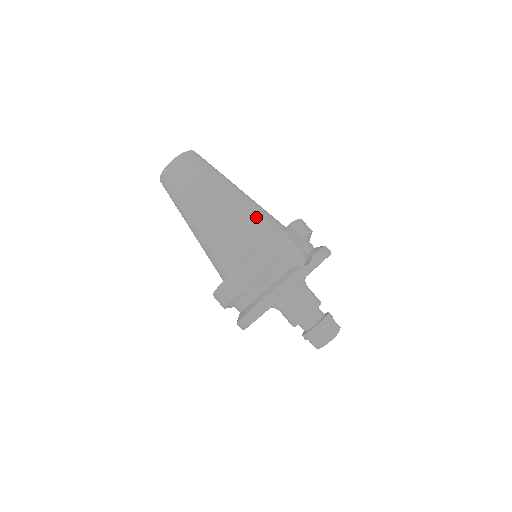
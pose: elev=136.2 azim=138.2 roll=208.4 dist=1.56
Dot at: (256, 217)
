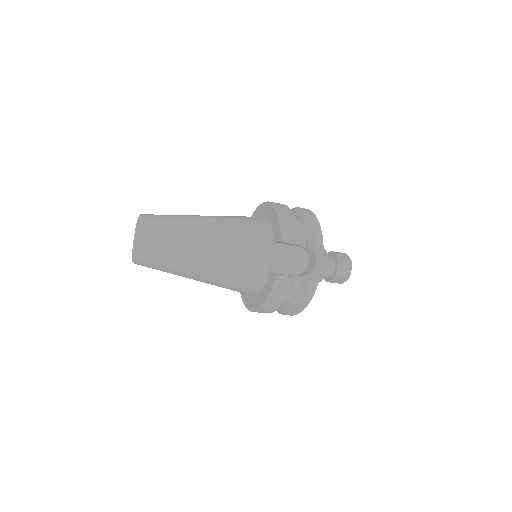
Dot at: (246, 249)
